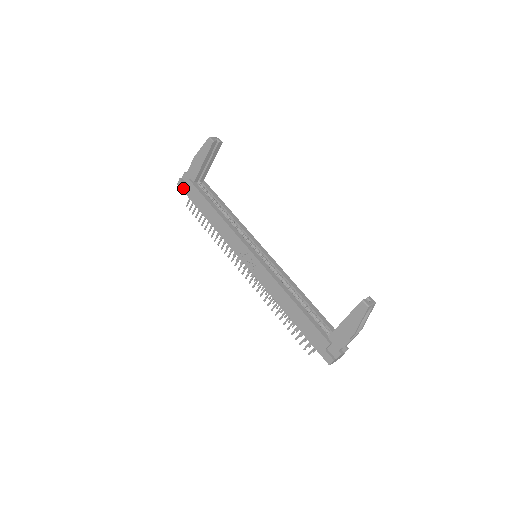
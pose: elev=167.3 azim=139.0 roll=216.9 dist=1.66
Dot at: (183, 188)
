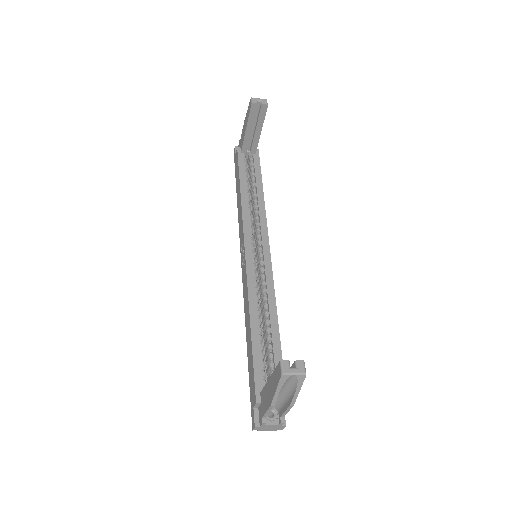
Dot at: (234, 158)
